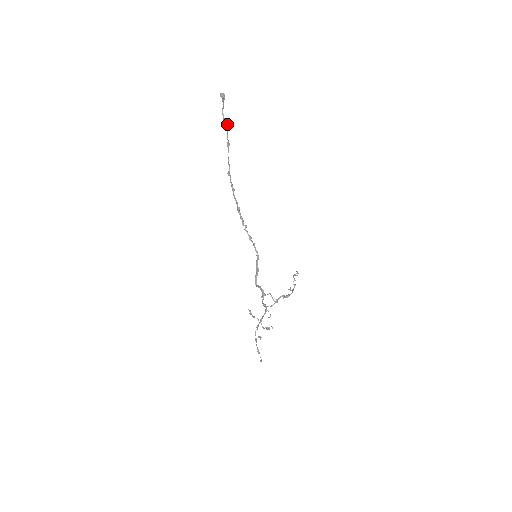
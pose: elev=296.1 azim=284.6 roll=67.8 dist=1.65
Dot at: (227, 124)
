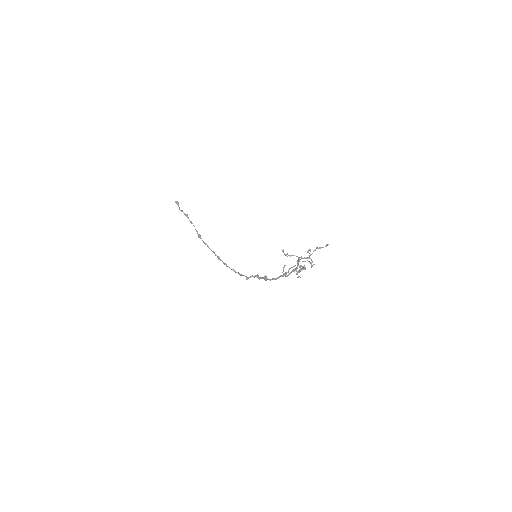
Dot at: (186, 214)
